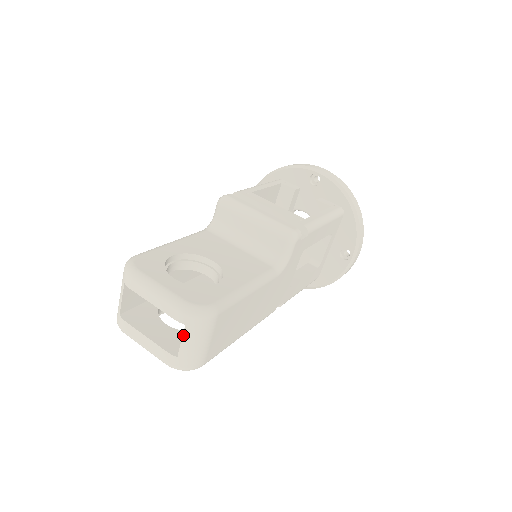
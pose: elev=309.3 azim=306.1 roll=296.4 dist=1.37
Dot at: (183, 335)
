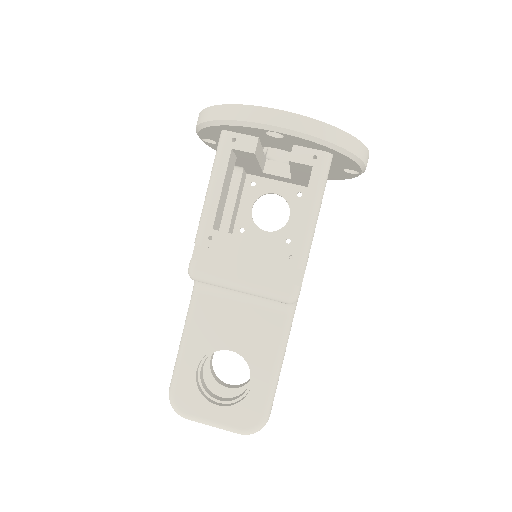
Dot at: occluded
